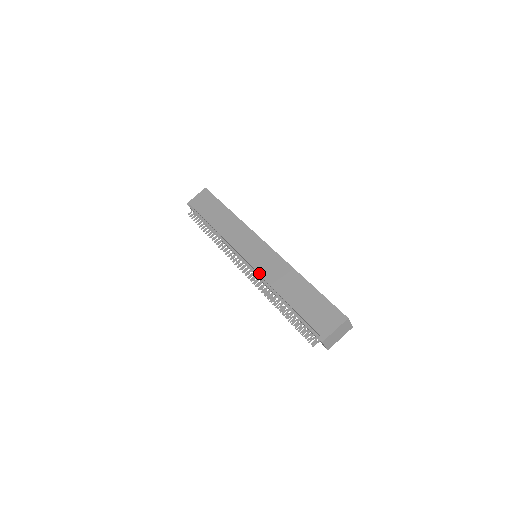
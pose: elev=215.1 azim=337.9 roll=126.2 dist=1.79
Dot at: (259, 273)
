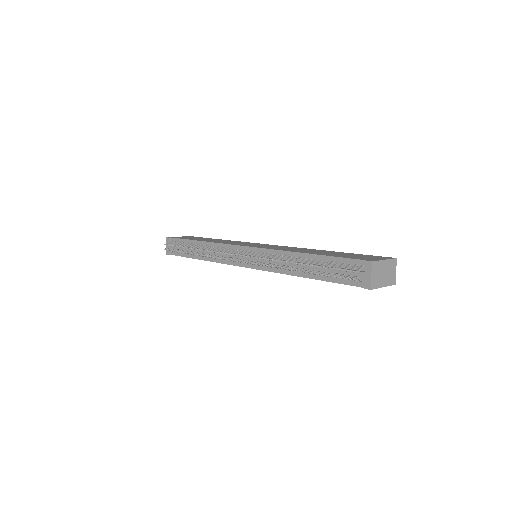
Dot at: (268, 248)
